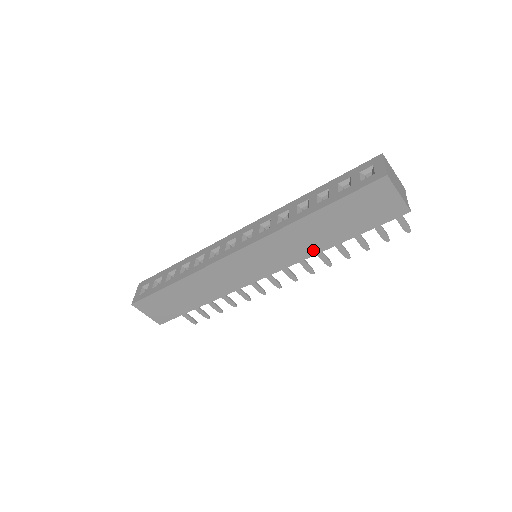
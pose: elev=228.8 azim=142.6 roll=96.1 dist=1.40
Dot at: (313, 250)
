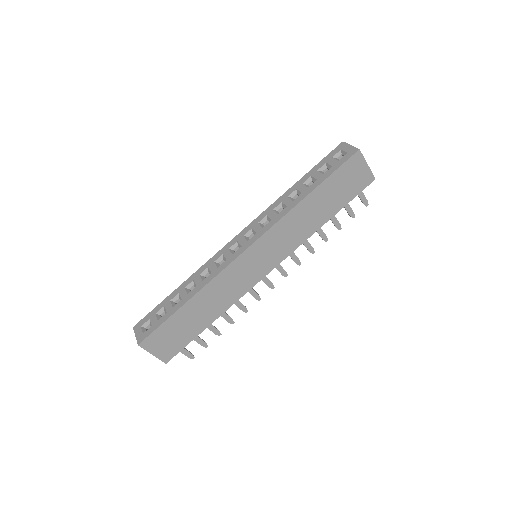
Dot at: (309, 232)
